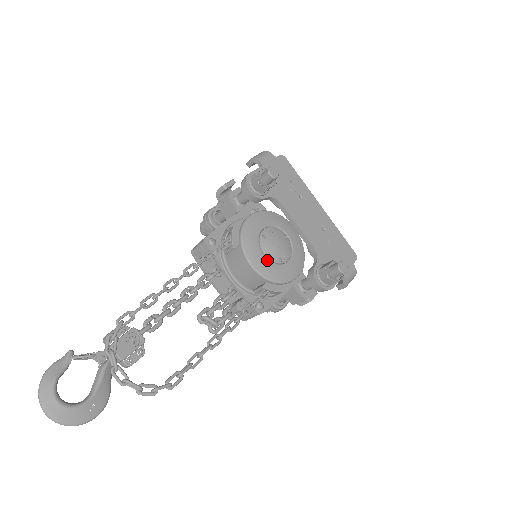
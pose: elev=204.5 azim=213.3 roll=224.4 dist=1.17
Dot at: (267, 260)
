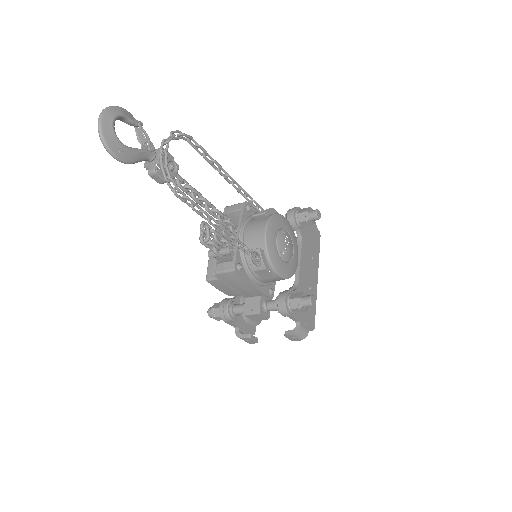
Dot at: (275, 241)
